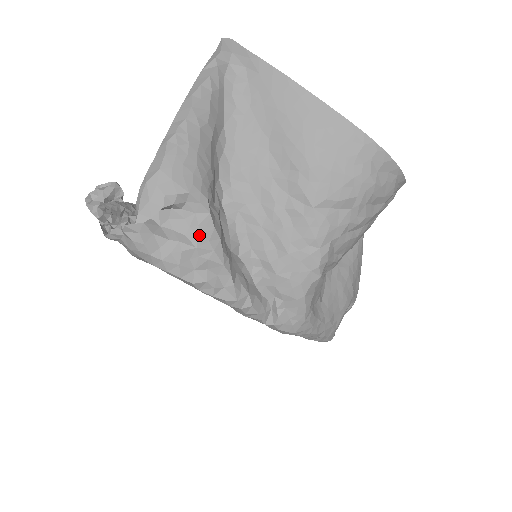
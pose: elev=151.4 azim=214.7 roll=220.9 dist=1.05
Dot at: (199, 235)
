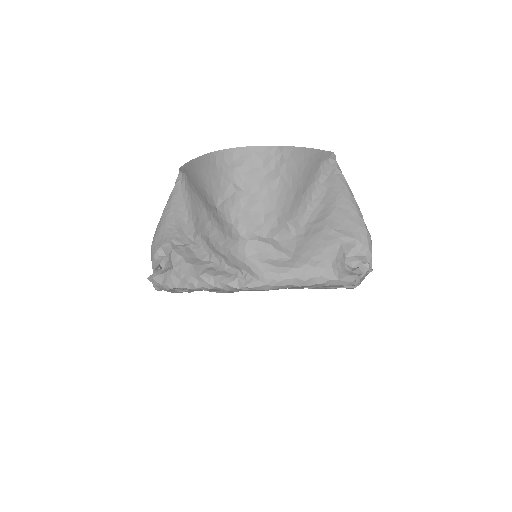
Dot at: (172, 262)
